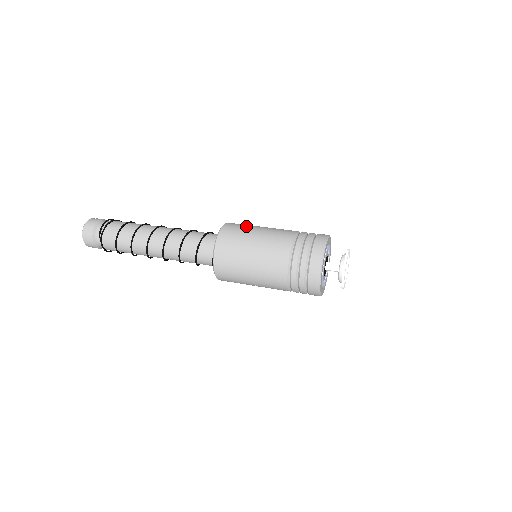
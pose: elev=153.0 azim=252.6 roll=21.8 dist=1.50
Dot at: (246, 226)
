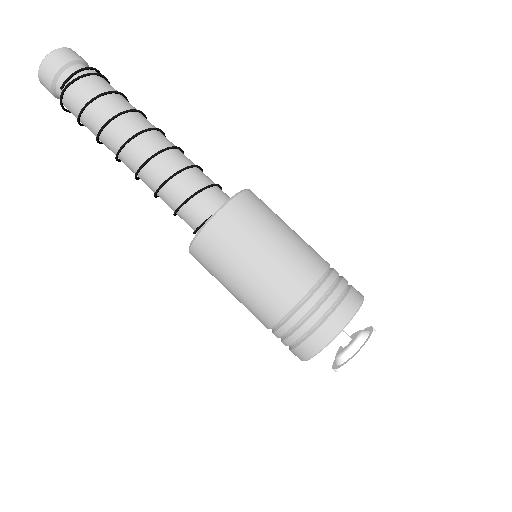
Dot at: (268, 215)
